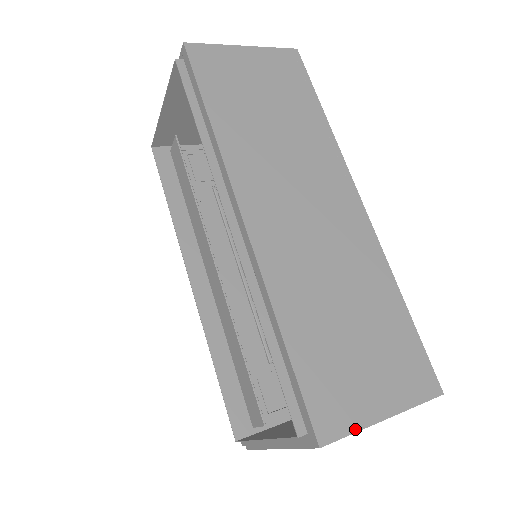
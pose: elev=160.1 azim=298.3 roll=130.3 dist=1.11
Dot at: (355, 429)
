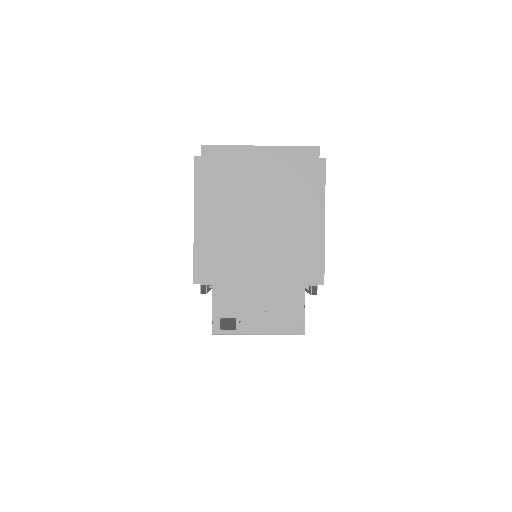
Dot at: (232, 146)
